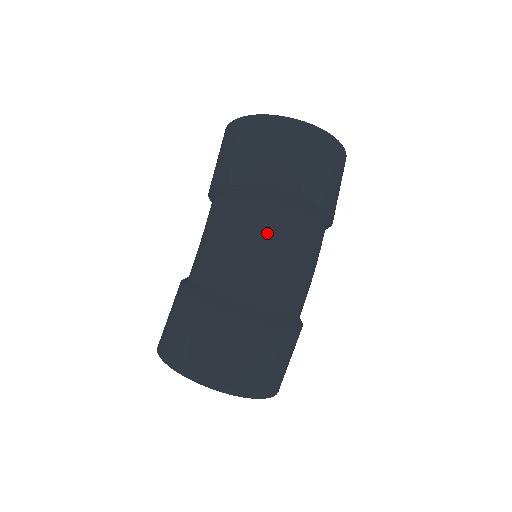
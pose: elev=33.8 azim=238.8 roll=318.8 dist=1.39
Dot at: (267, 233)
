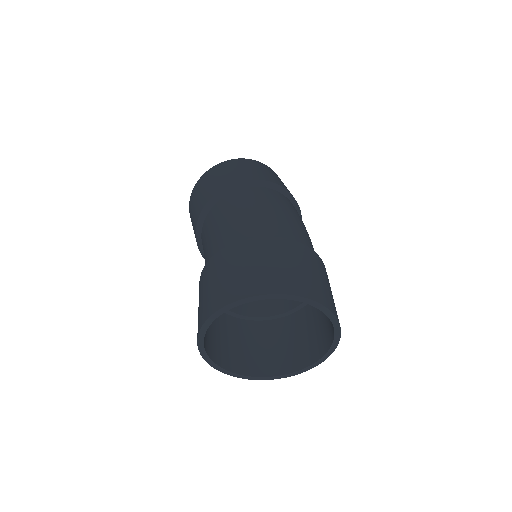
Dot at: (272, 200)
